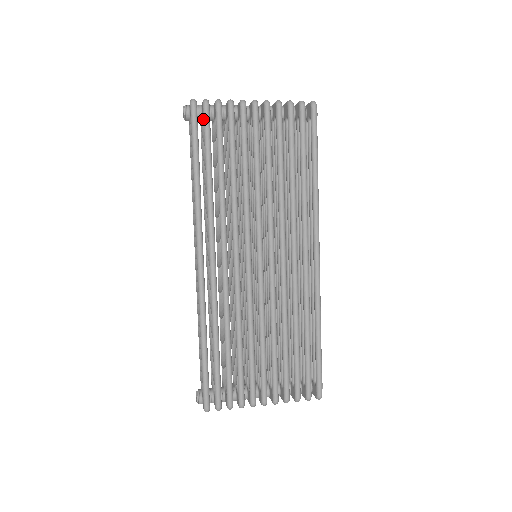
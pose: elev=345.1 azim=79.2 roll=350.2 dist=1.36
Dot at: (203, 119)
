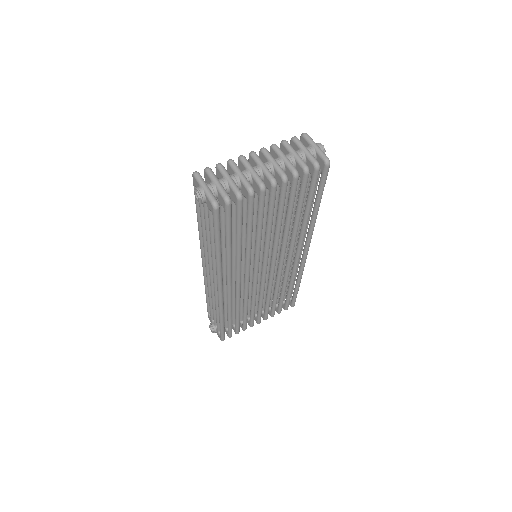
Dot at: (225, 214)
